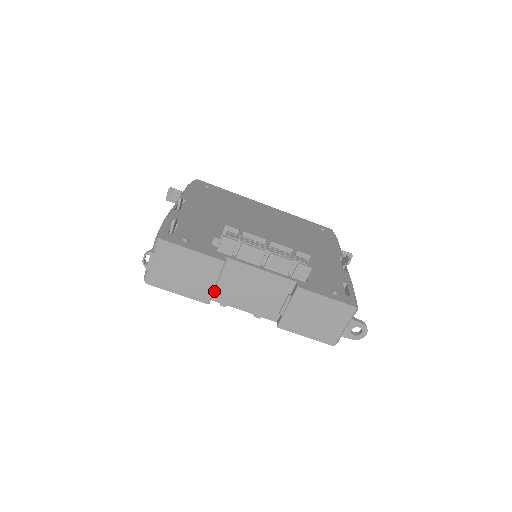
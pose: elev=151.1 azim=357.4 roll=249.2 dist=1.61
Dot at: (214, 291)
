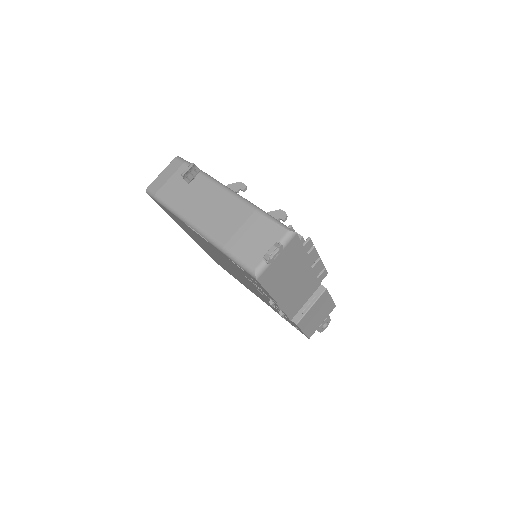
Dot at: occluded
